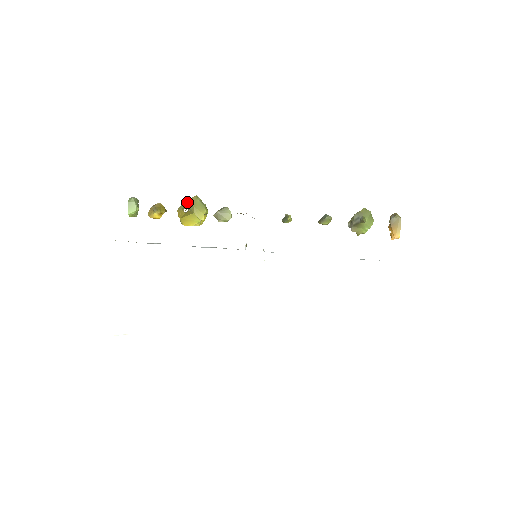
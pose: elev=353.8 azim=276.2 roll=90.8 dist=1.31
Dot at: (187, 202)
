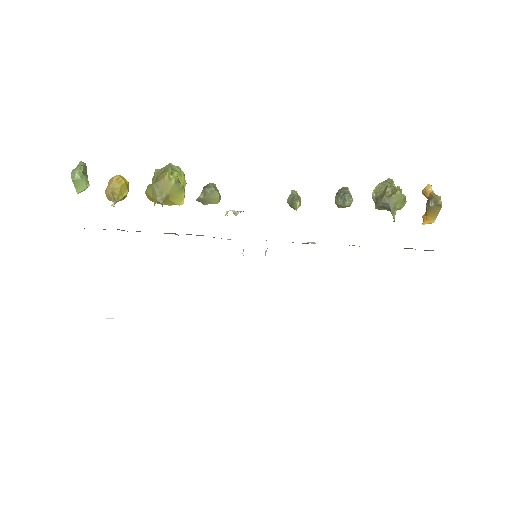
Dot at: (157, 188)
